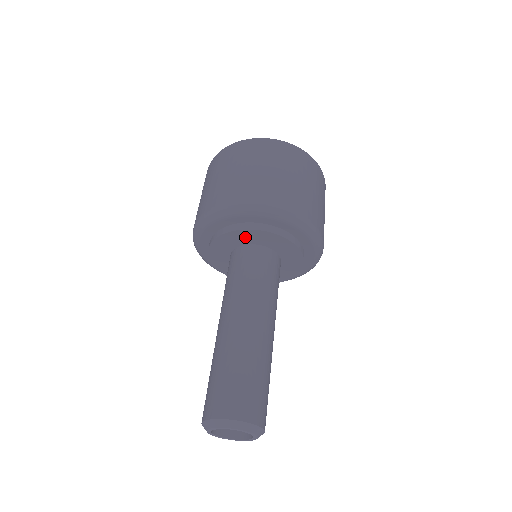
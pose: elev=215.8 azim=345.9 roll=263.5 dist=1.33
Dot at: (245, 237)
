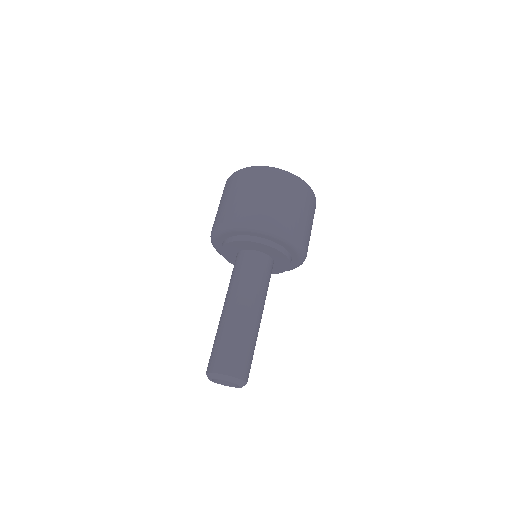
Dot at: (230, 250)
